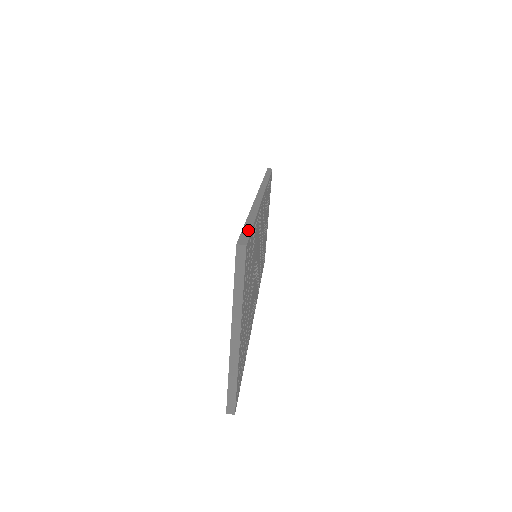
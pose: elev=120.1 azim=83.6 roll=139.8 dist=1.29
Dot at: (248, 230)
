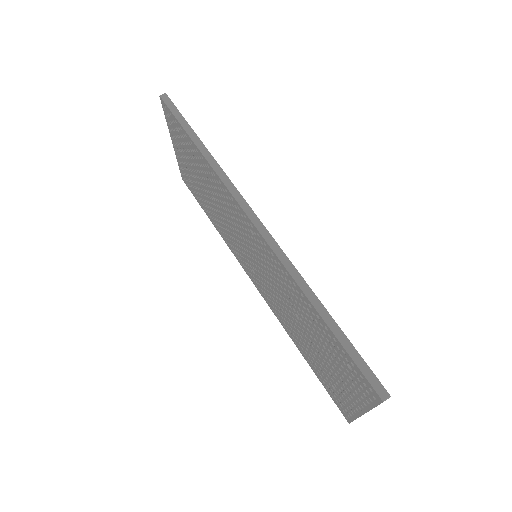
Dot at: (357, 356)
